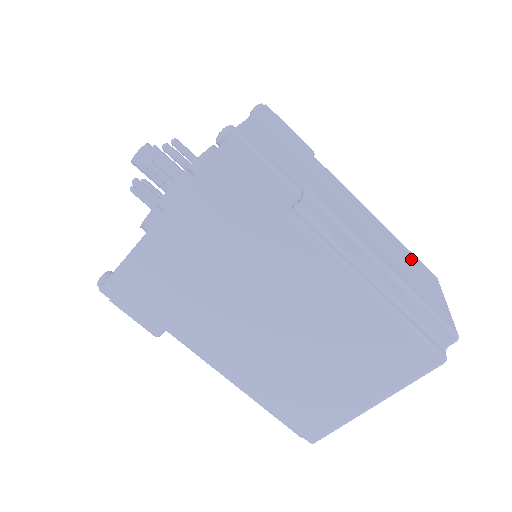
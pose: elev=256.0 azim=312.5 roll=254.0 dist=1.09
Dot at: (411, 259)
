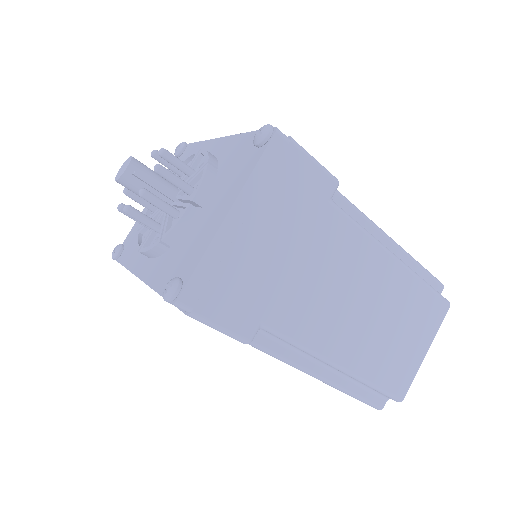
Dot at: (414, 307)
